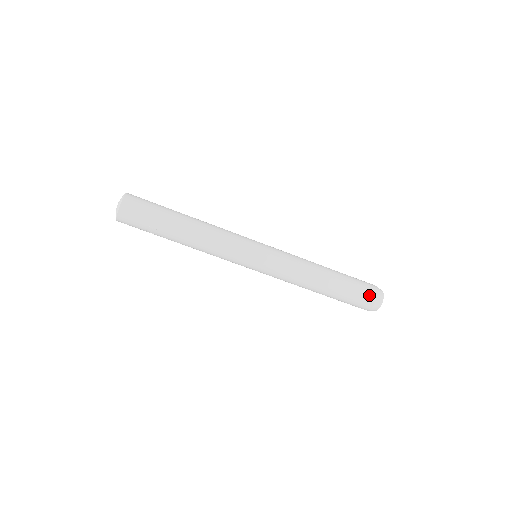
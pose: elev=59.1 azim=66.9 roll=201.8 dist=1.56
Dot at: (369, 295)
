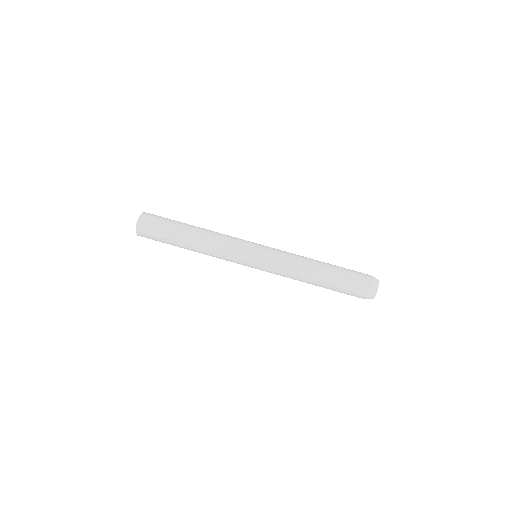
Dot at: (364, 278)
